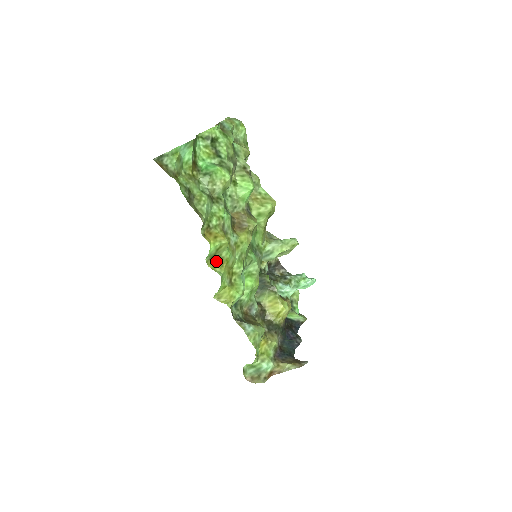
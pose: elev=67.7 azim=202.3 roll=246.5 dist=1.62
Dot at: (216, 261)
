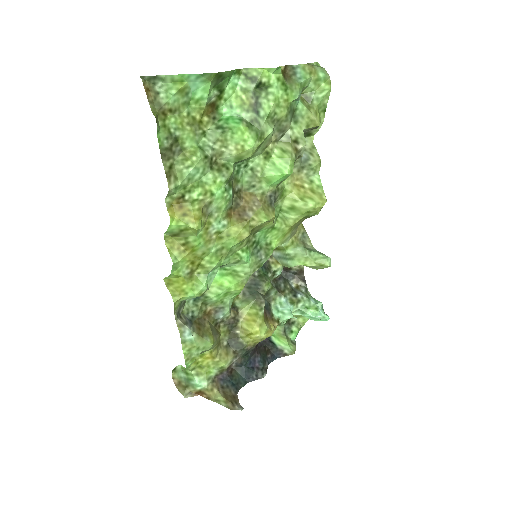
Dot at: (179, 242)
